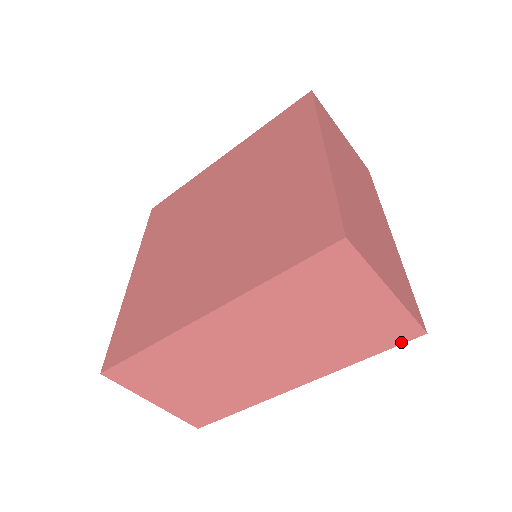
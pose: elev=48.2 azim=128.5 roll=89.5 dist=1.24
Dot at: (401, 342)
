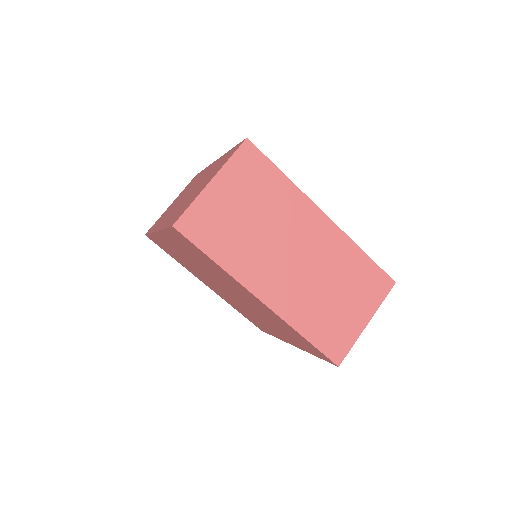
Dot at: occluded
